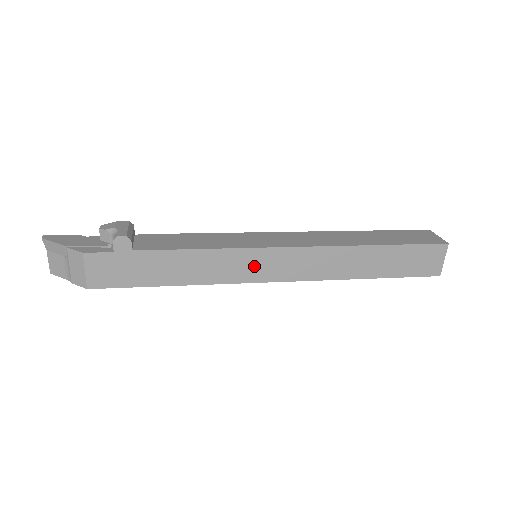
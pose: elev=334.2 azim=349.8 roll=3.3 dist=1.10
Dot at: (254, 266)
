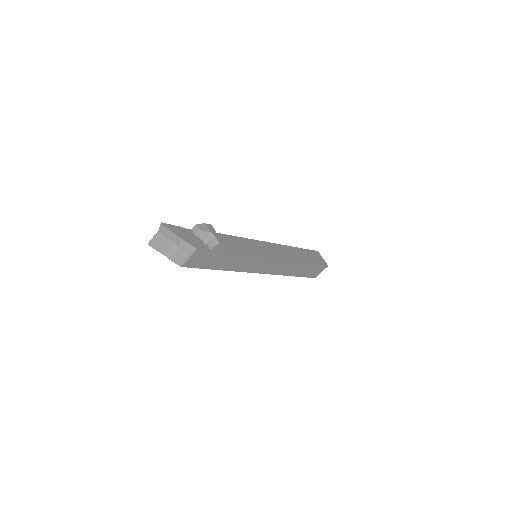
Dot at: (259, 265)
